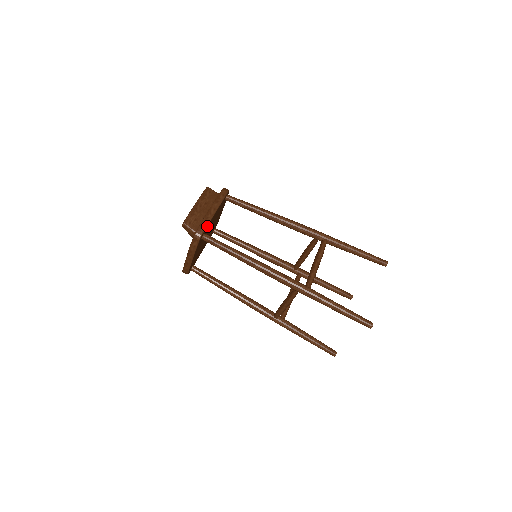
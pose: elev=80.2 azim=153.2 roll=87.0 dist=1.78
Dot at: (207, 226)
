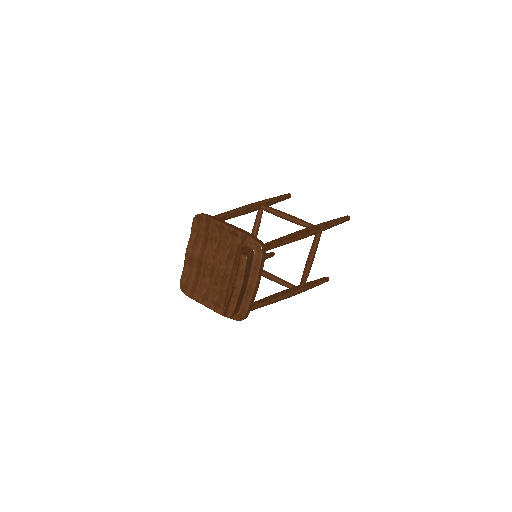
Dot at: (251, 306)
